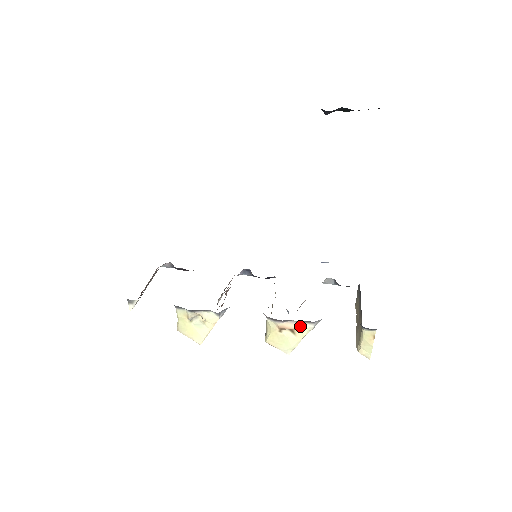
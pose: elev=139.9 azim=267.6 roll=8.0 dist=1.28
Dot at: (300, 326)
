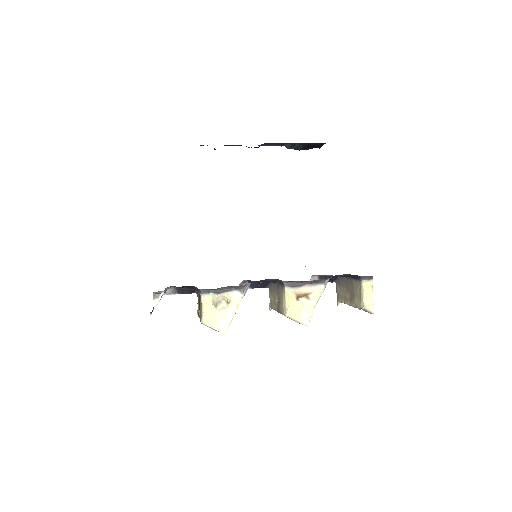
Dot at: (314, 289)
